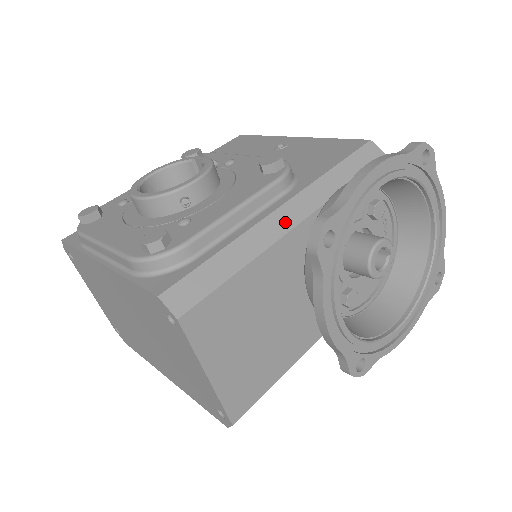
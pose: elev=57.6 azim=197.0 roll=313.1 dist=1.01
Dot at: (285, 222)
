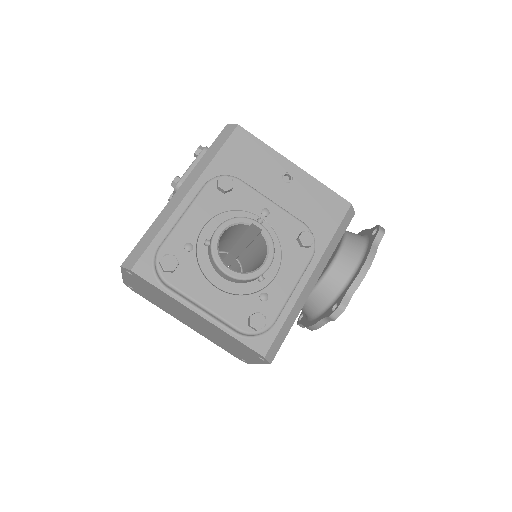
Dot at: (311, 285)
